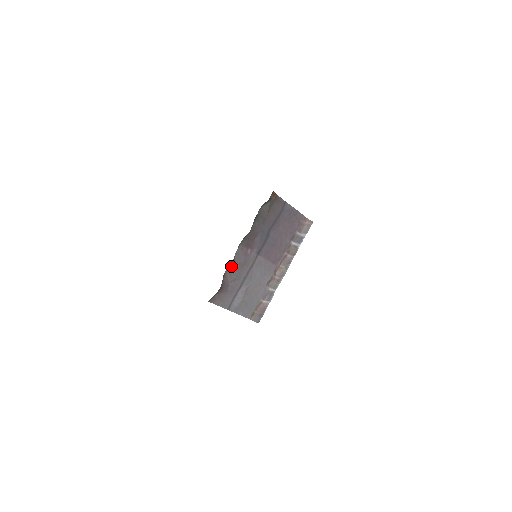
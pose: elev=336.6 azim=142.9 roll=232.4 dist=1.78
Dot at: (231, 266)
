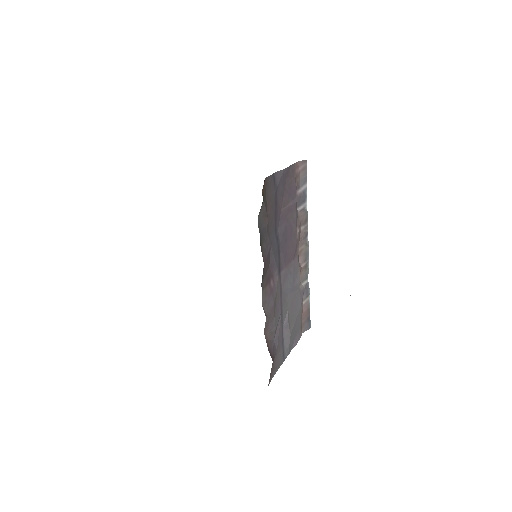
Dot at: (266, 324)
